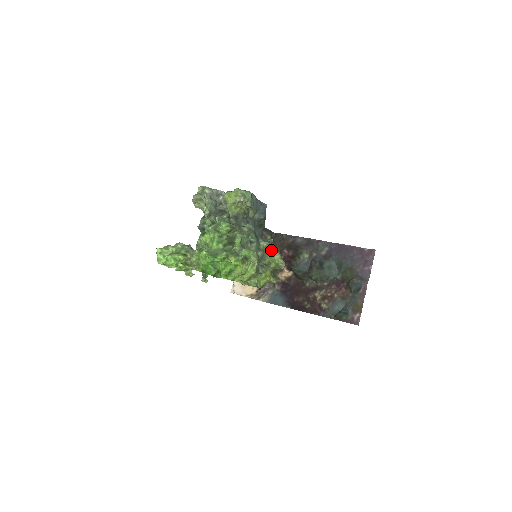
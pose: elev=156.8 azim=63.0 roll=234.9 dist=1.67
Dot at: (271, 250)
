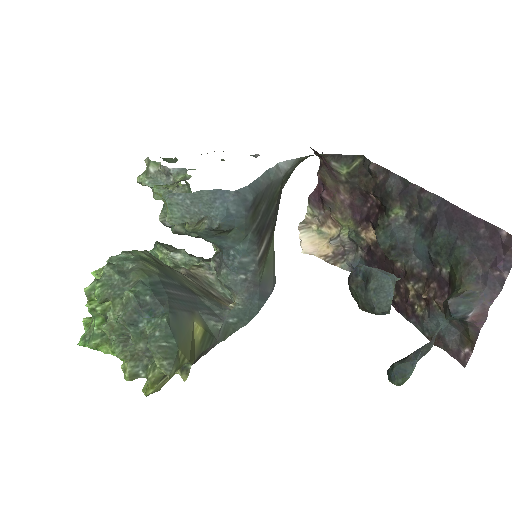
Dot at: (153, 345)
